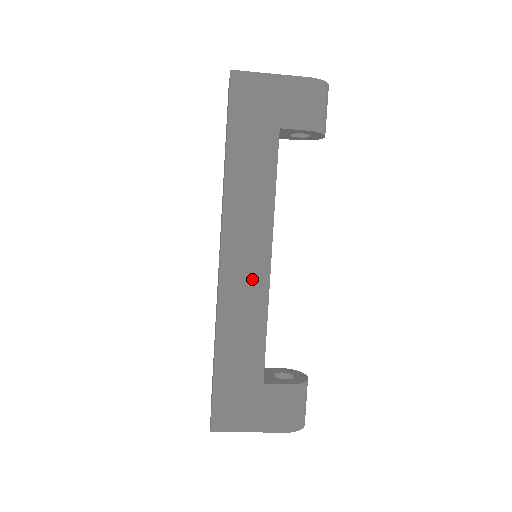
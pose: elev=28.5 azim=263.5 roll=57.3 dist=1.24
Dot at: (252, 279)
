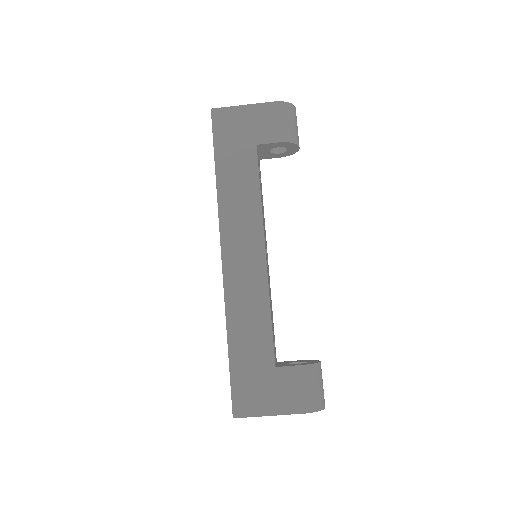
Dot at: (251, 272)
